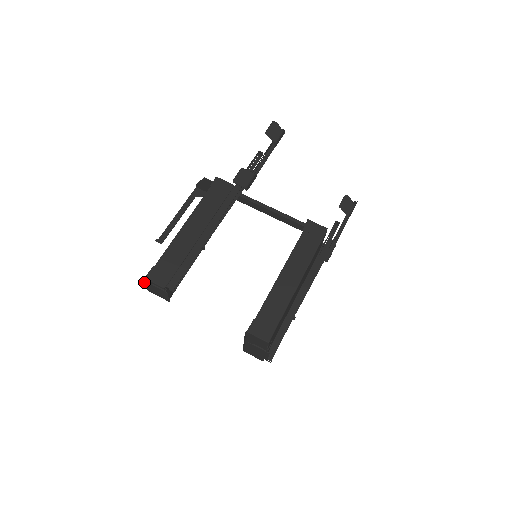
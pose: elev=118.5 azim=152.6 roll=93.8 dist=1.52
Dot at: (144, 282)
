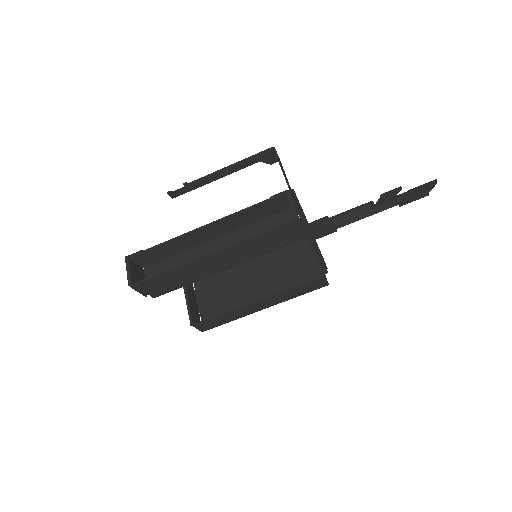
Dot at: (127, 278)
